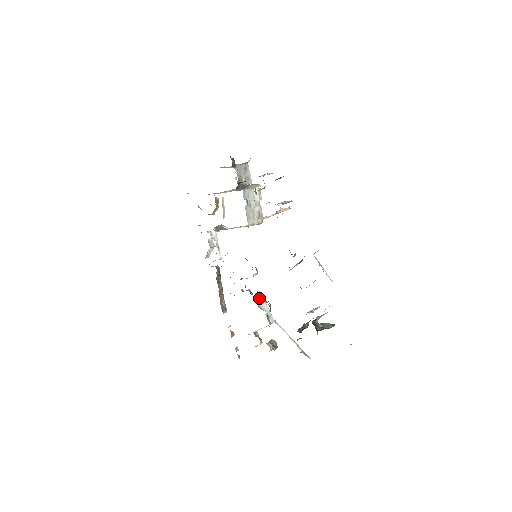
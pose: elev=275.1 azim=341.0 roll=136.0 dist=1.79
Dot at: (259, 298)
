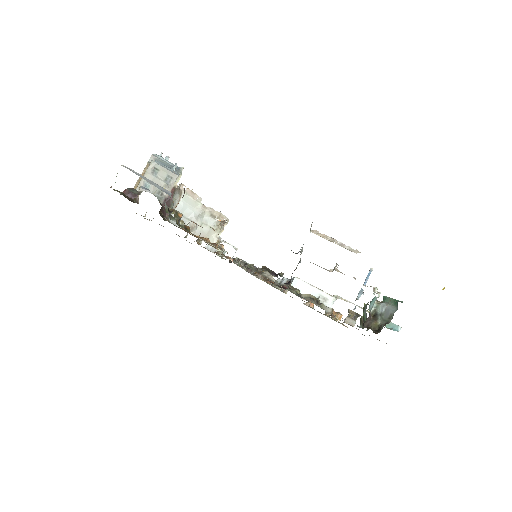
Dot at: (299, 287)
